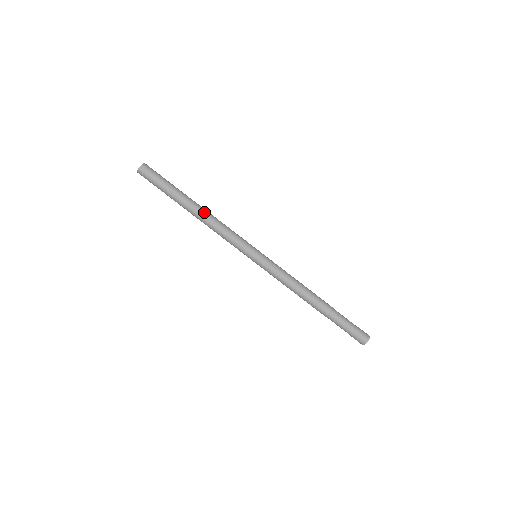
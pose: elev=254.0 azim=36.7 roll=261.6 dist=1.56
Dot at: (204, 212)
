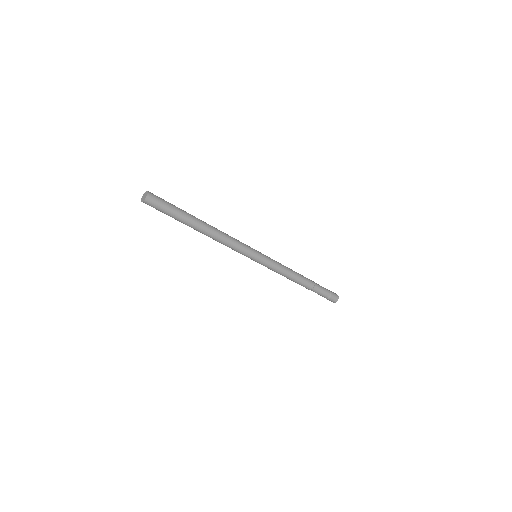
Dot at: (211, 232)
